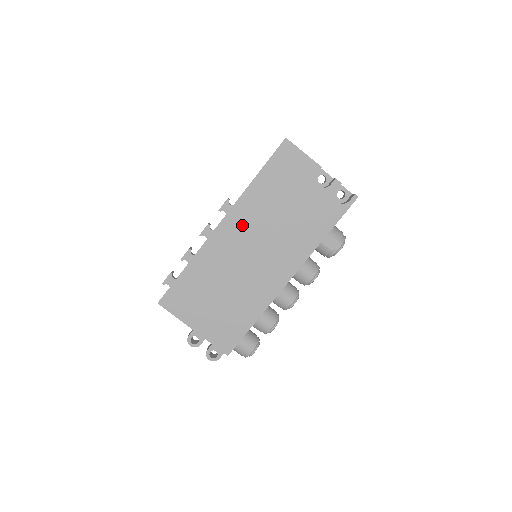
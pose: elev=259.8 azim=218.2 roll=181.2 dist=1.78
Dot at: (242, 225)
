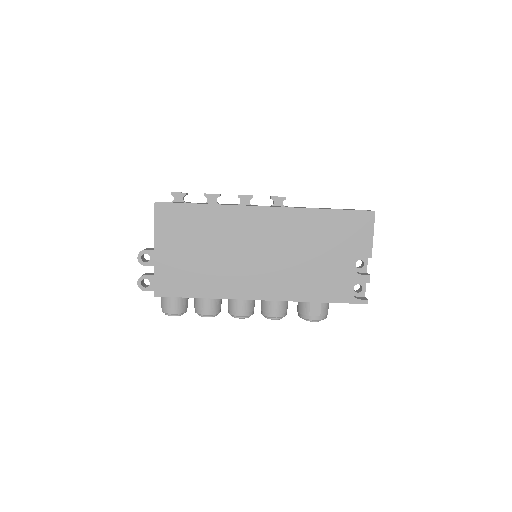
Dot at: (278, 227)
